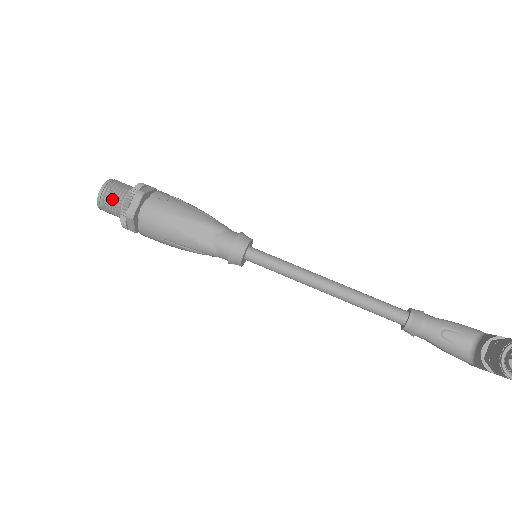
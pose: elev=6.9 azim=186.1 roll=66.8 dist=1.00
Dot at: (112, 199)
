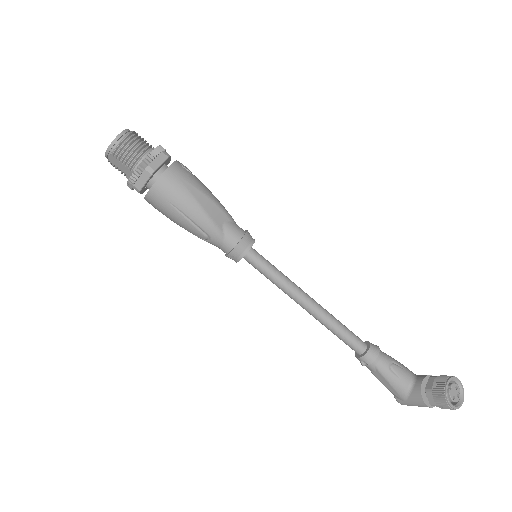
Dot at: (133, 147)
